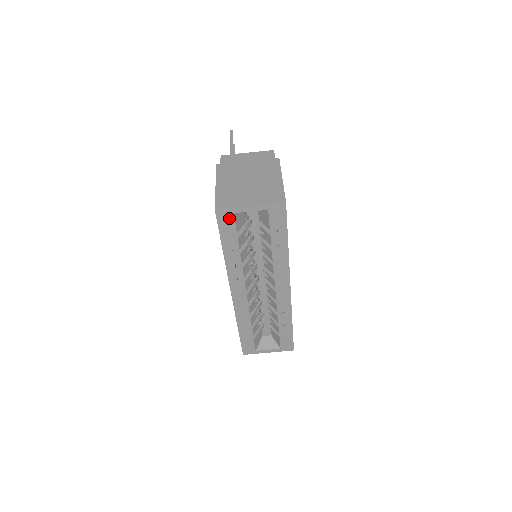
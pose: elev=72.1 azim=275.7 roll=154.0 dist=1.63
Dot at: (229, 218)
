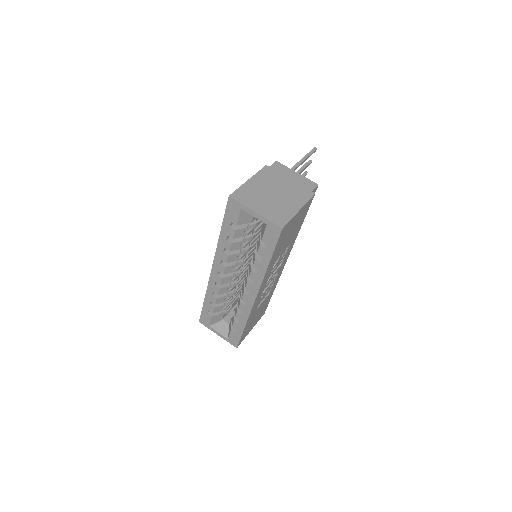
Dot at: (236, 210)
